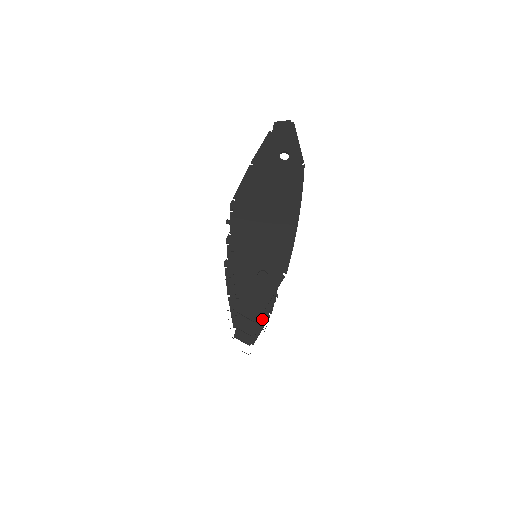
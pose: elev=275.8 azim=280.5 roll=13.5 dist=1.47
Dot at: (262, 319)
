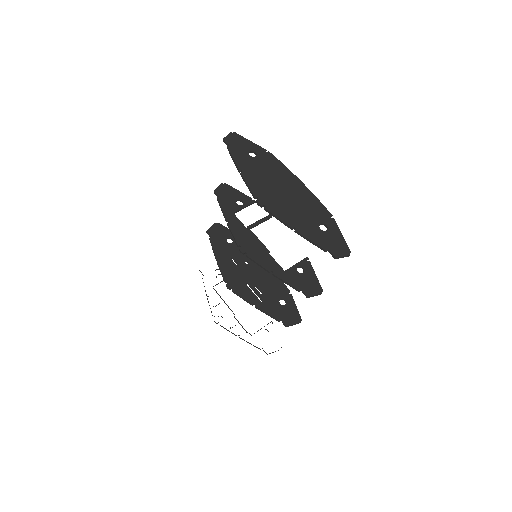
Dot at: (316, 279)
